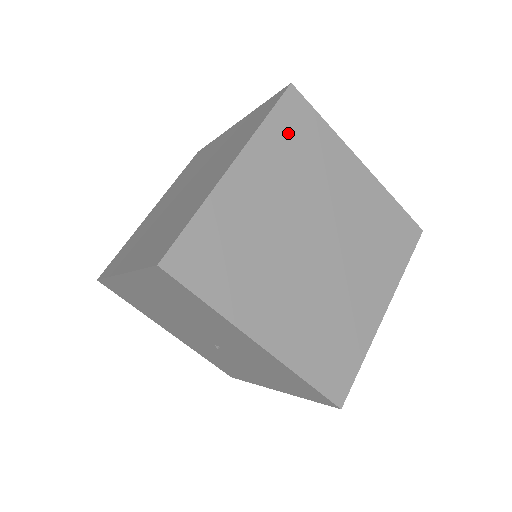
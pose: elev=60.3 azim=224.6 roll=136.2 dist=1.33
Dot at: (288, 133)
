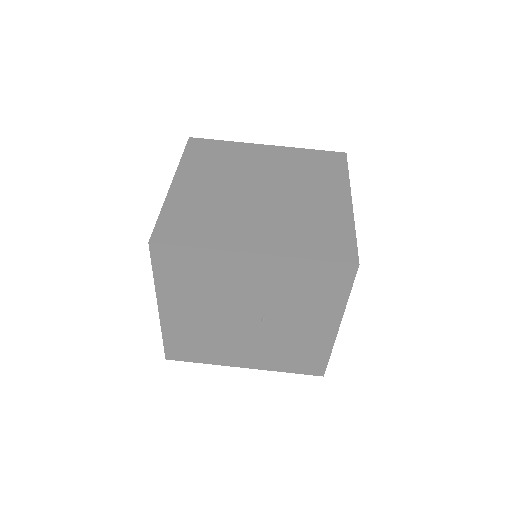
Dot at: (202, 156)
